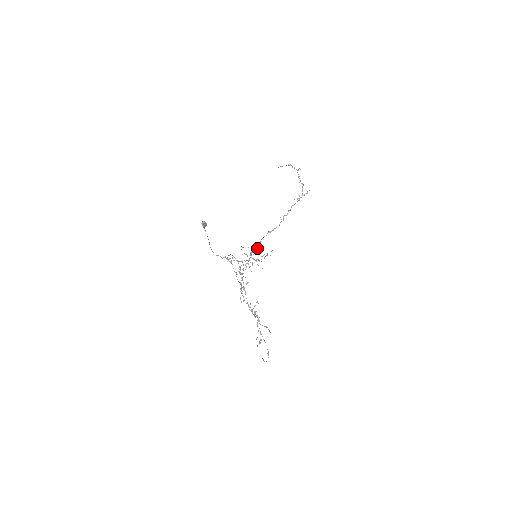
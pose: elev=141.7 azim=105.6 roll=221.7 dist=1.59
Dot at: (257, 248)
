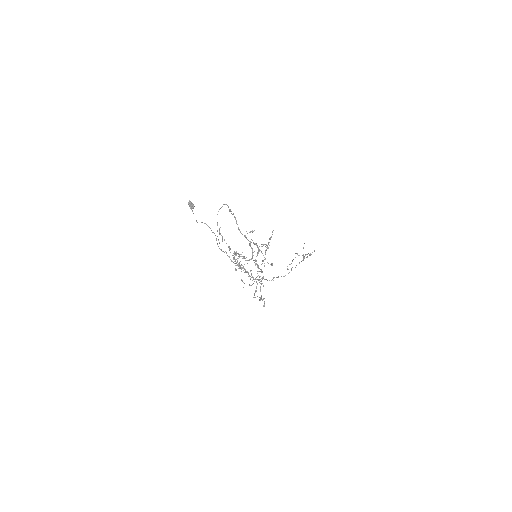
Dot at: (261, 278)
